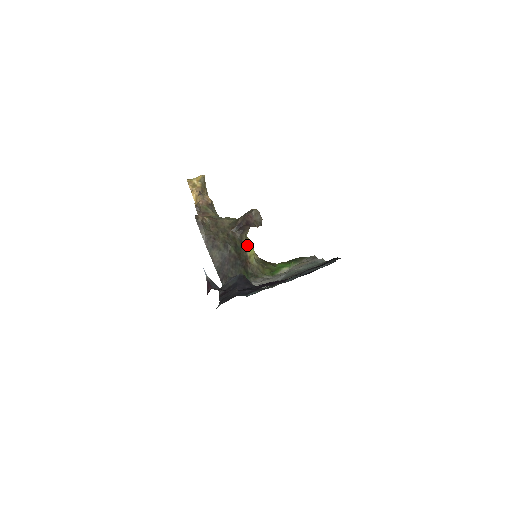
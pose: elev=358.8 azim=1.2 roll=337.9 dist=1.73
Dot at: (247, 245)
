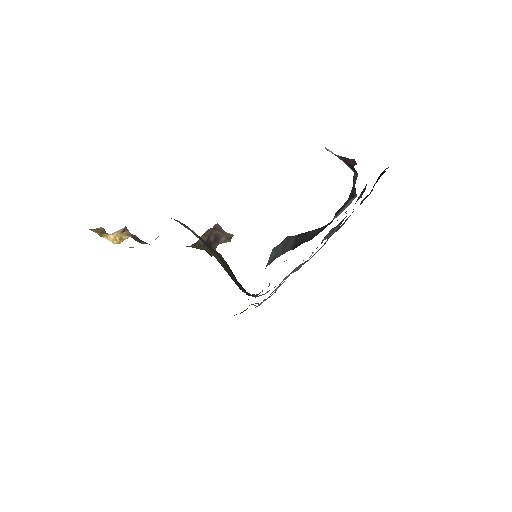
Dot at: occluded
